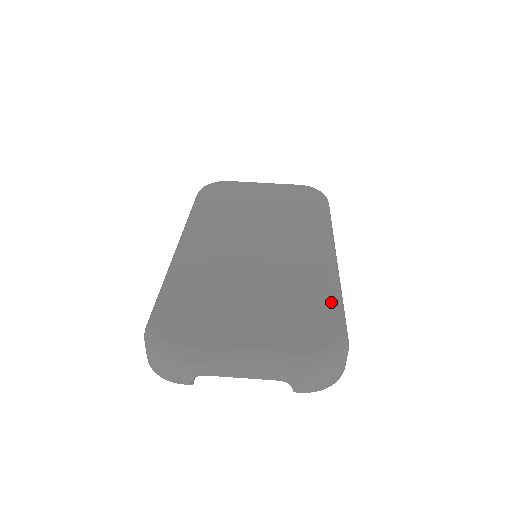
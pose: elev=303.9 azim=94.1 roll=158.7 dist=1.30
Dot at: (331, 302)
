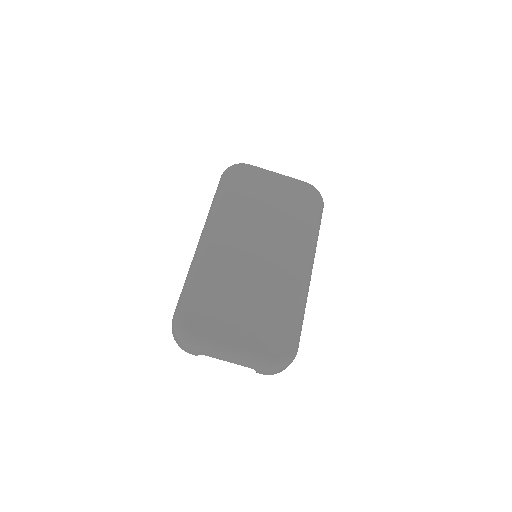
Dot at: (295, 320)
